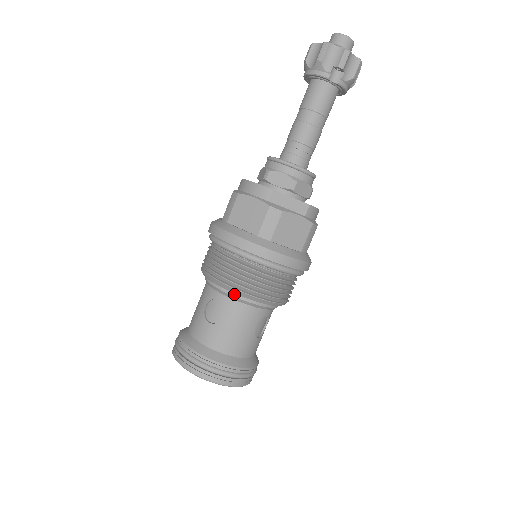
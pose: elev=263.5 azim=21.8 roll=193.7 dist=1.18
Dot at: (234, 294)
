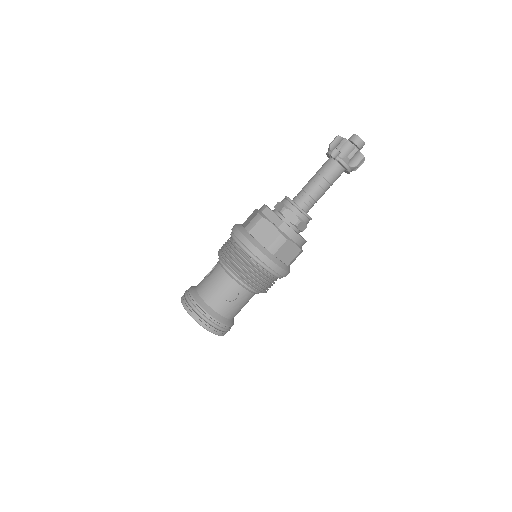
Dot at: (221, 261)
